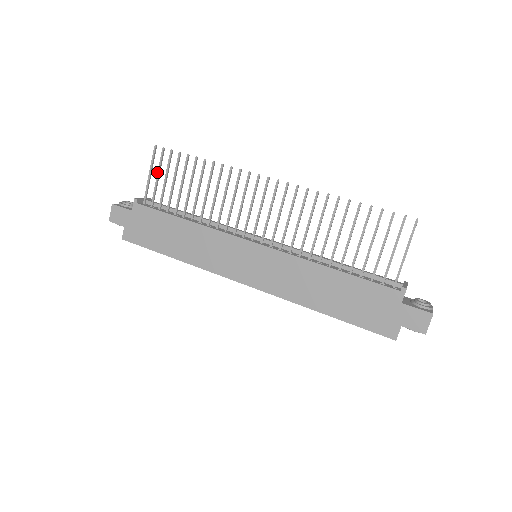
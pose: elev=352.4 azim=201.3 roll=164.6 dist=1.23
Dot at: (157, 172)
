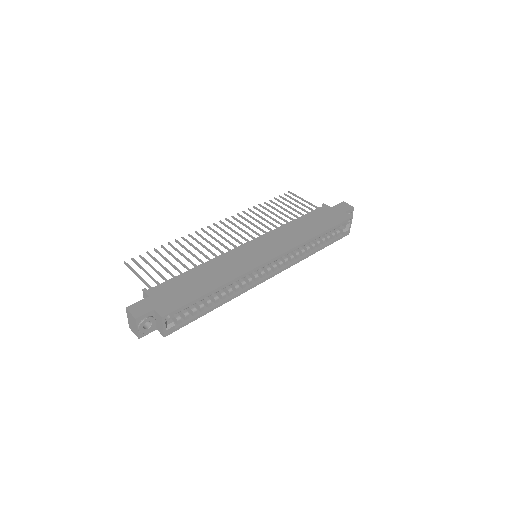
Dot at: (142, 269)
